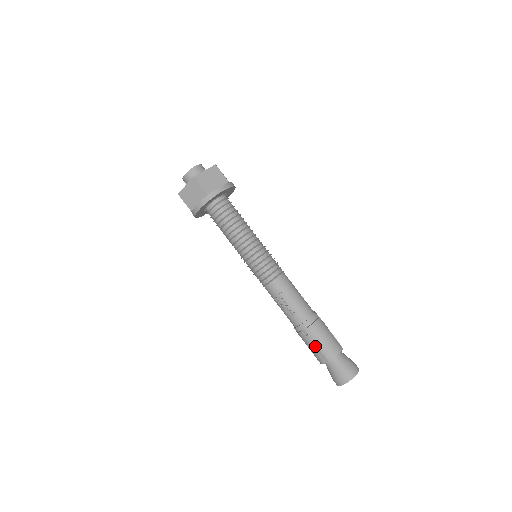
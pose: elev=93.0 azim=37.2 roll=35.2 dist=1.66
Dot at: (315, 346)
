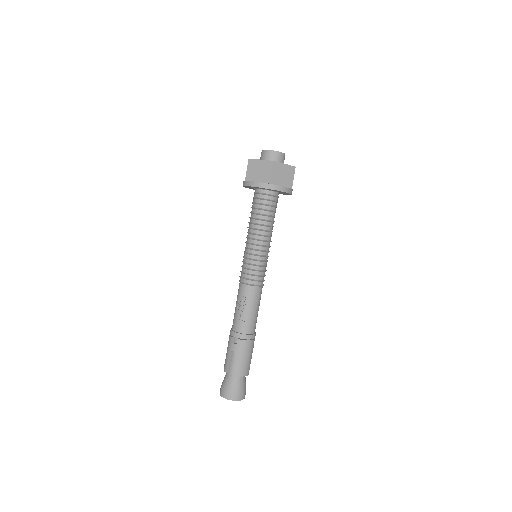
Dot at: (233, 355)
